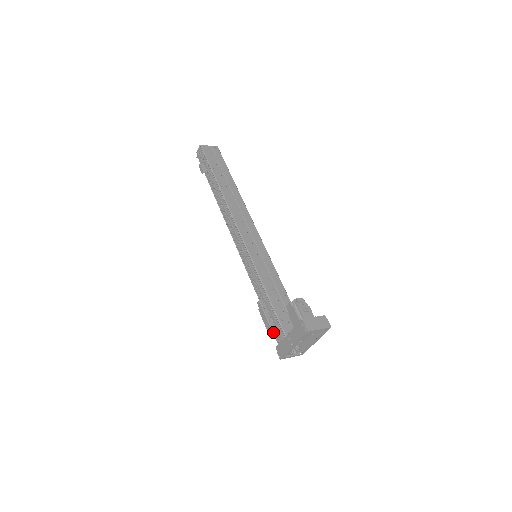
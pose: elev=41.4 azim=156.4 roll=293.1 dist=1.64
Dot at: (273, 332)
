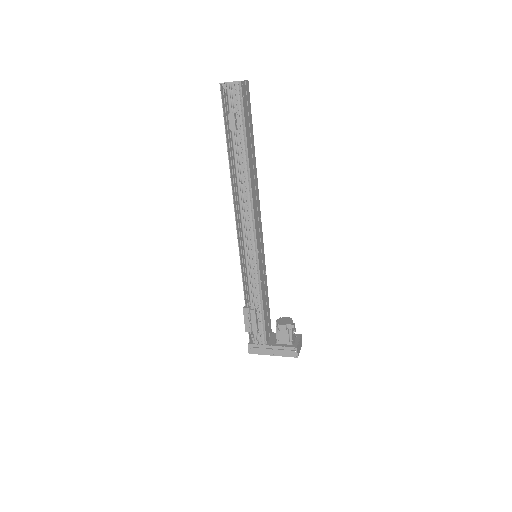
Dot at: (250, 330)
